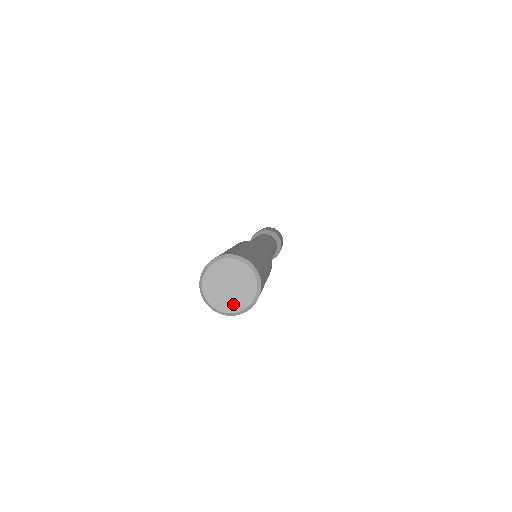
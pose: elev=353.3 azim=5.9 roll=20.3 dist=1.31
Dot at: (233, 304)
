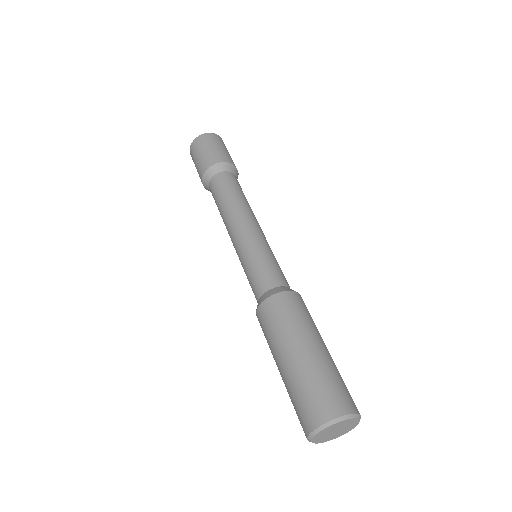
Dot at: (328, 439)
